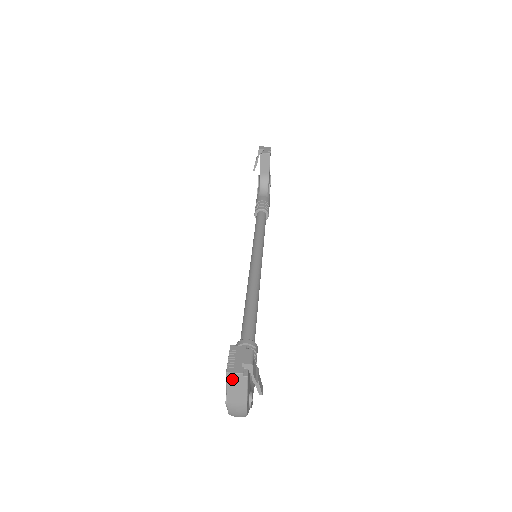
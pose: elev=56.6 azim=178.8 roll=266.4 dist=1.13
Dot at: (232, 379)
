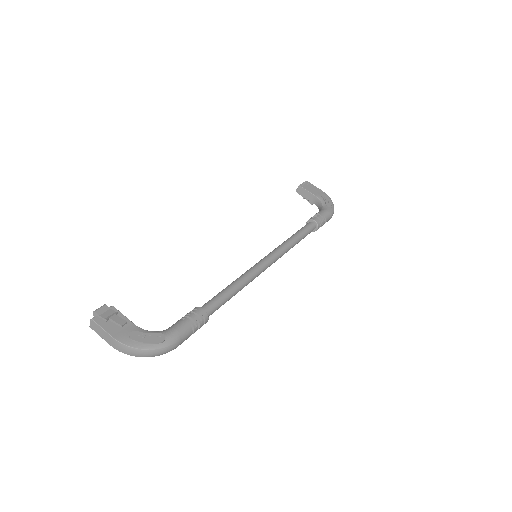
Dot at: (94, 328)
